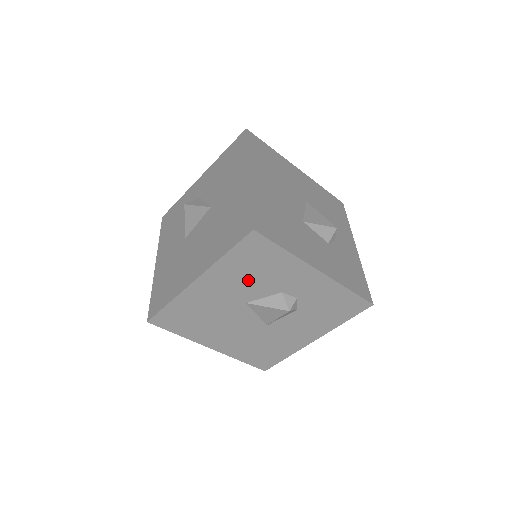
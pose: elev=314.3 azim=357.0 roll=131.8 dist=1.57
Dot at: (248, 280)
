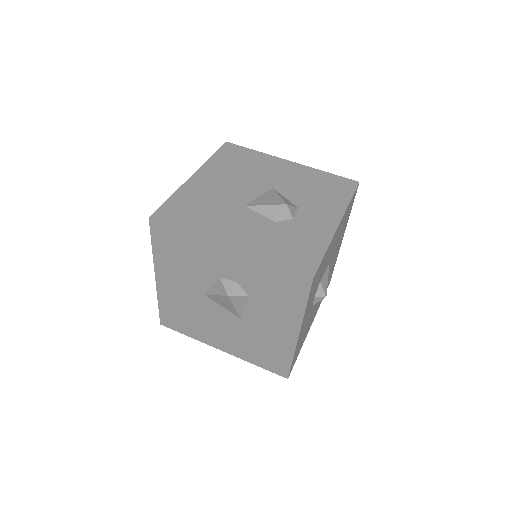
Dot at: (186, 269)
